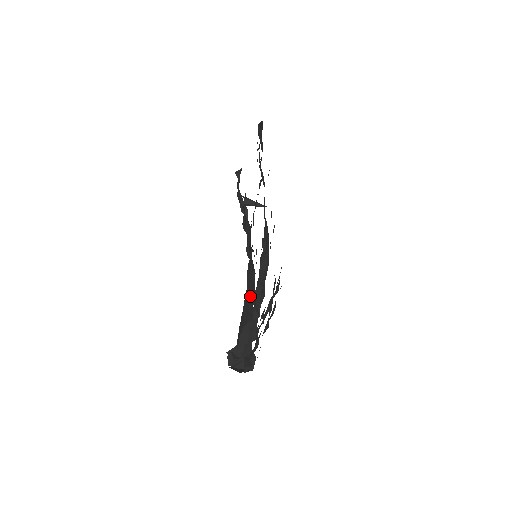
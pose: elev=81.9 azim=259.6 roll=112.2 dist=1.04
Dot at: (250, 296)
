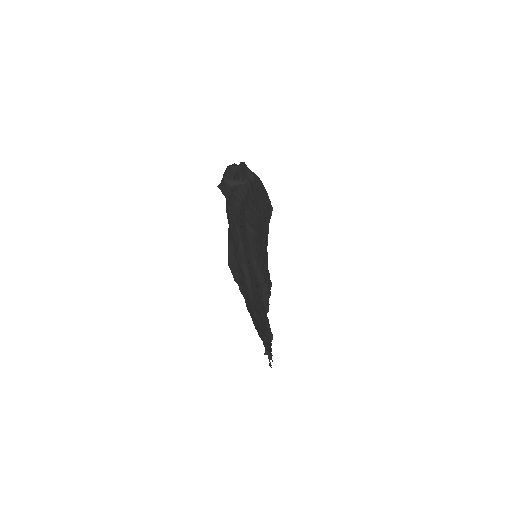
Dot at: (261, 193)
